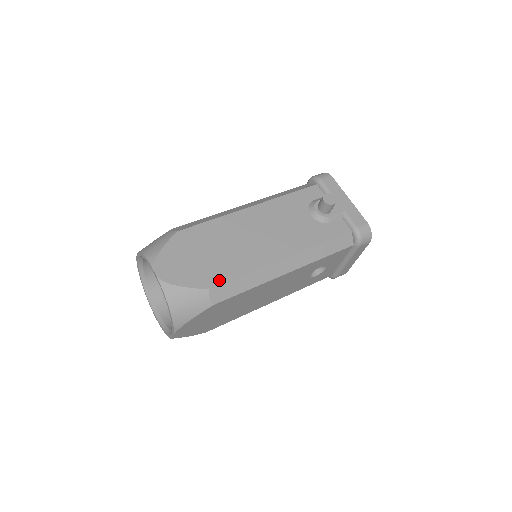
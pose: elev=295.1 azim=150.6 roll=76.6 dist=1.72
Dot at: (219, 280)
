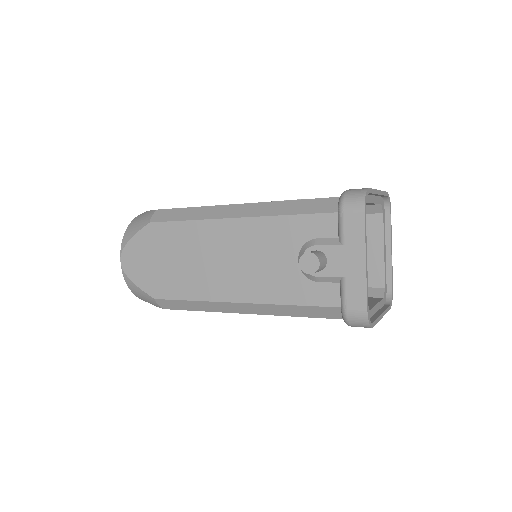
Dot at: (165, 294)
